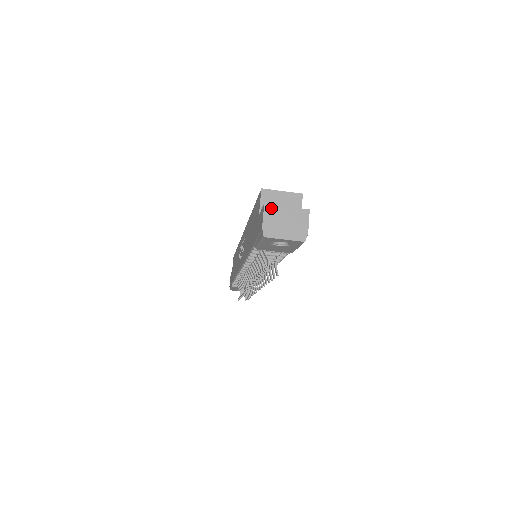
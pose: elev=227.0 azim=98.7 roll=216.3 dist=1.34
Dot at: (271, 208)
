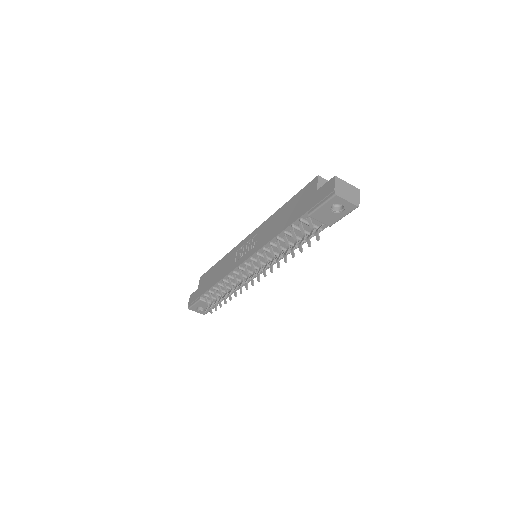
Dot at: (339, 180)
